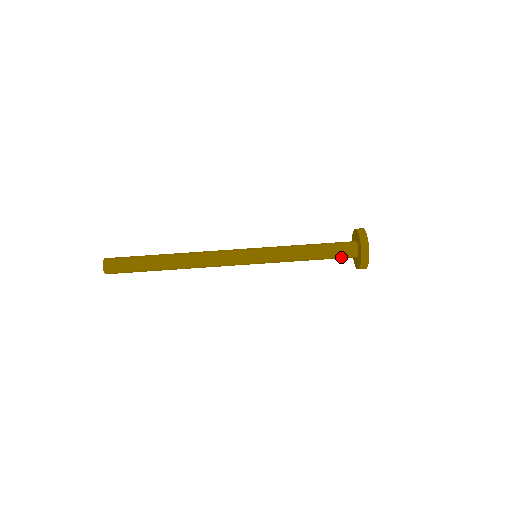
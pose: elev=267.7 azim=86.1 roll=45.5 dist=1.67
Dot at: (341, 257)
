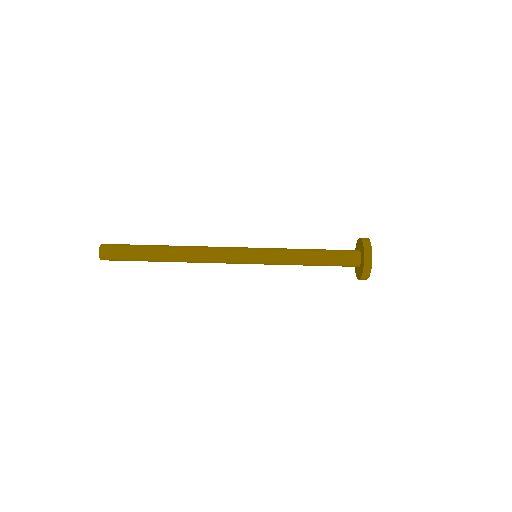
Dot at: (343, 262)
